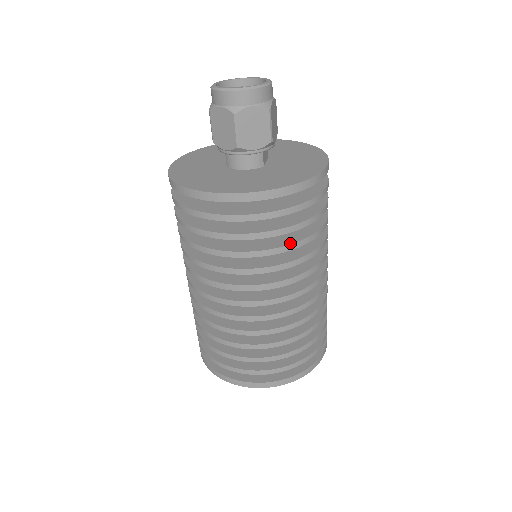
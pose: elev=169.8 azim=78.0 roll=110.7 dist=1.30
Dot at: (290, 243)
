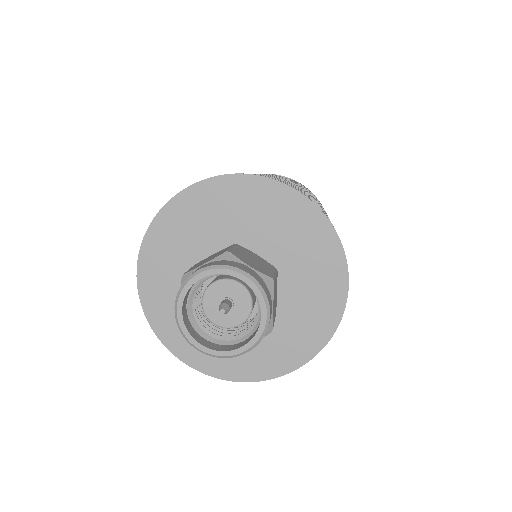
Dot at: occluded
